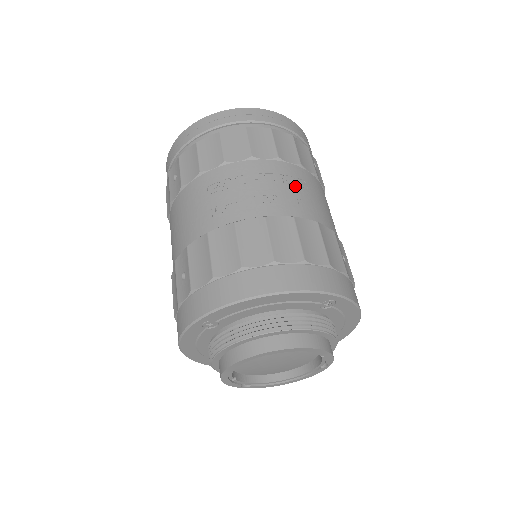
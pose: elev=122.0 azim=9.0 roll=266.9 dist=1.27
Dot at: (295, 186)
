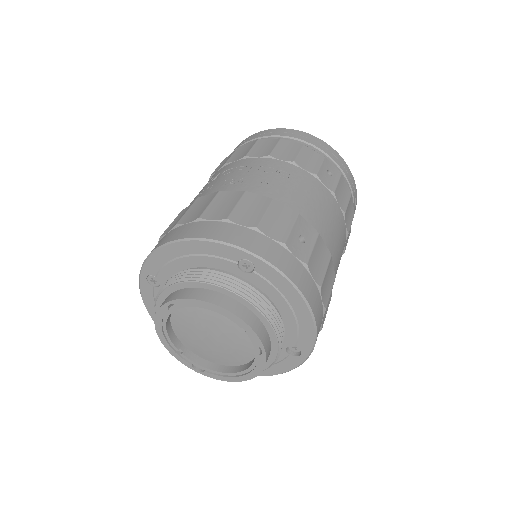
Dot at: (272, 175)
